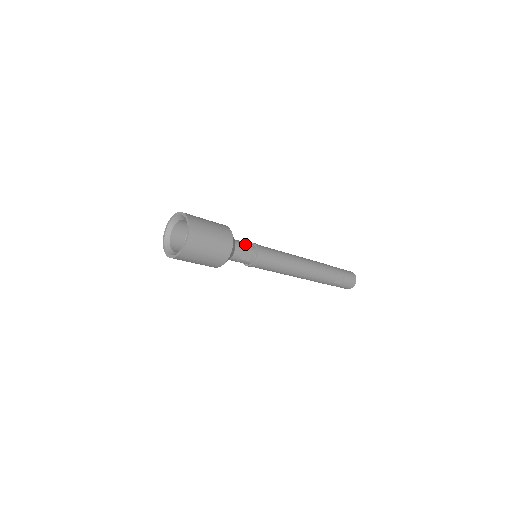
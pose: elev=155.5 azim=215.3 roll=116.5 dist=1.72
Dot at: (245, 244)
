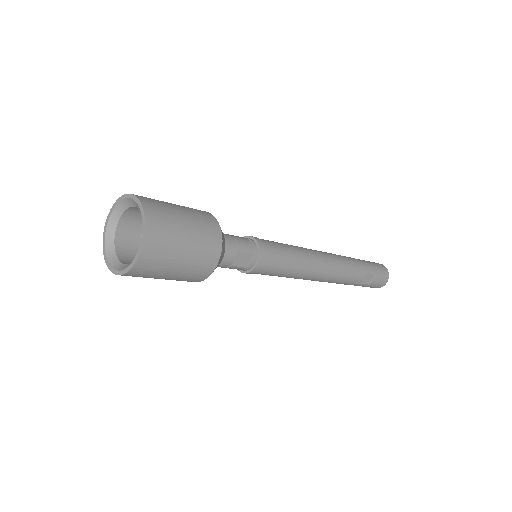
Dot at: (241, 242)
